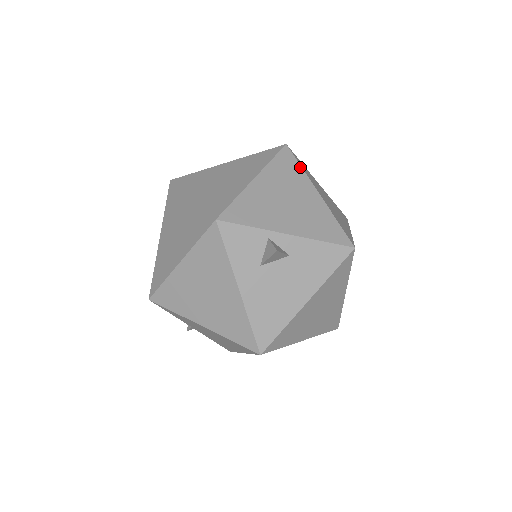
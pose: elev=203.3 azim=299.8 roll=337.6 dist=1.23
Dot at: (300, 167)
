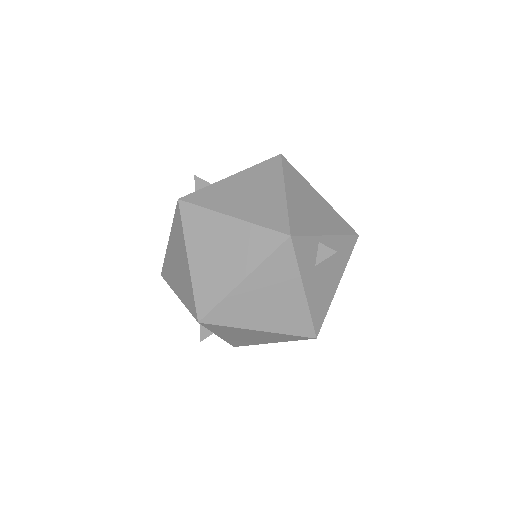
Dot at: (300, 174)
